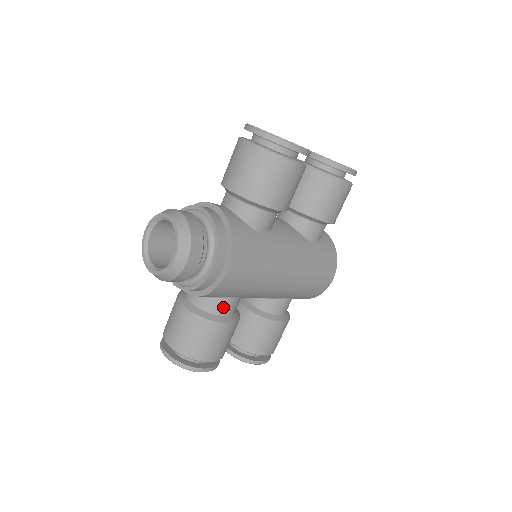
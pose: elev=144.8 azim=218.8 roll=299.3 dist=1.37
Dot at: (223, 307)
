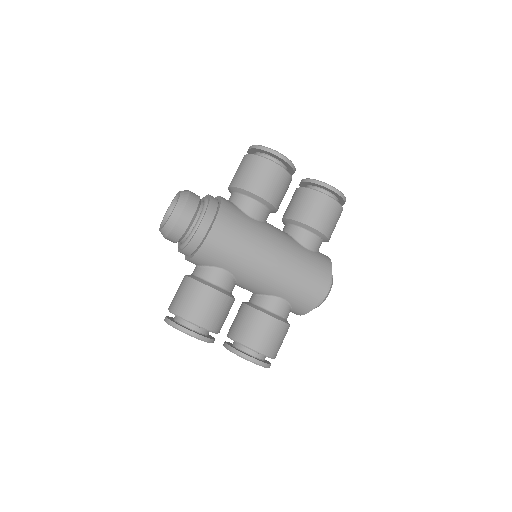
Dot at: (215, 277)
